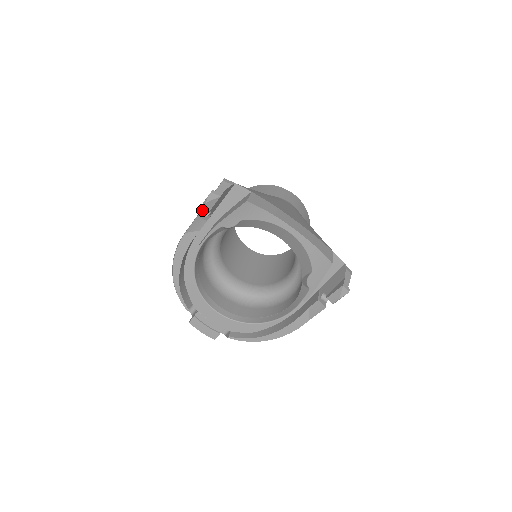
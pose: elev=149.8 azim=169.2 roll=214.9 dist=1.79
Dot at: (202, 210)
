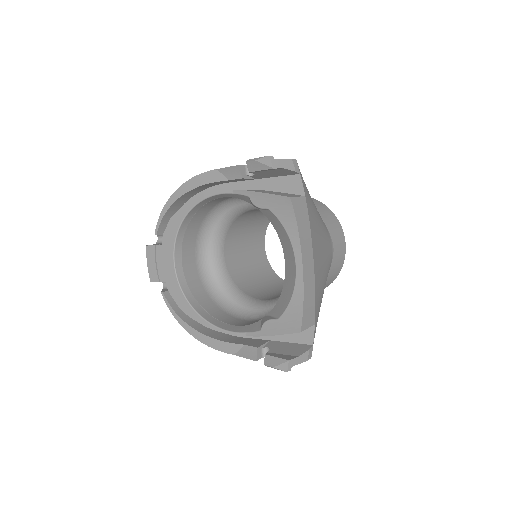
Dot at: (247, 164)
